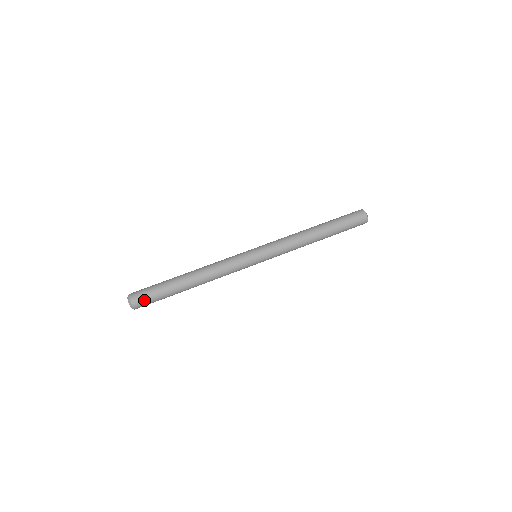
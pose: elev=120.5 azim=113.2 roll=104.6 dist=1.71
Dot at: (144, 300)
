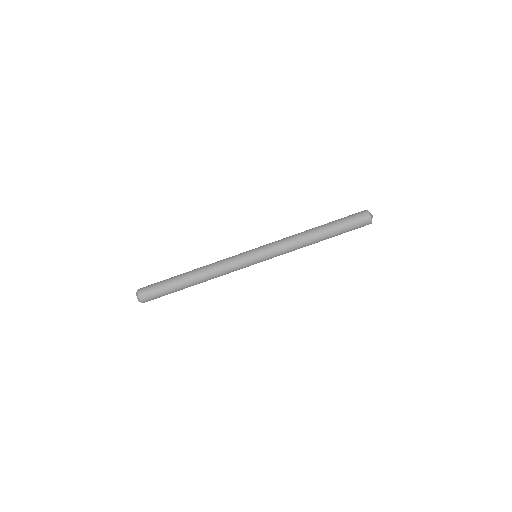
Dot at: (150, 295)
